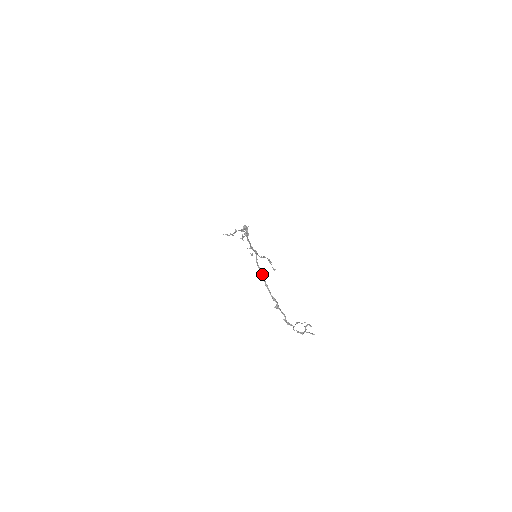
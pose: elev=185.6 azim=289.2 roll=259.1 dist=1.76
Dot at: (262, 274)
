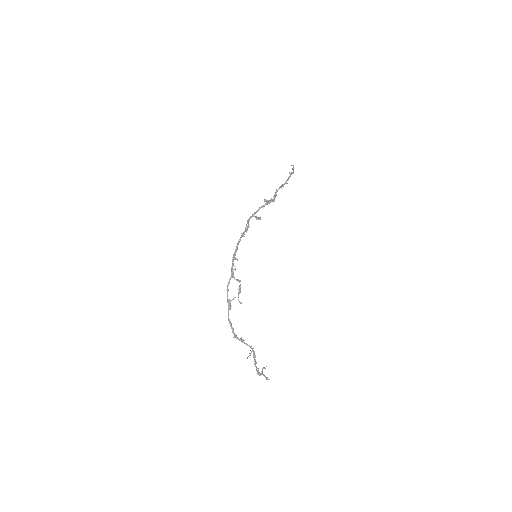
Dot at: occluded
